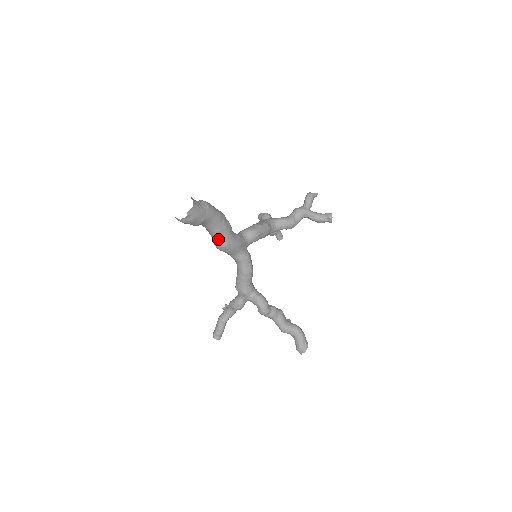
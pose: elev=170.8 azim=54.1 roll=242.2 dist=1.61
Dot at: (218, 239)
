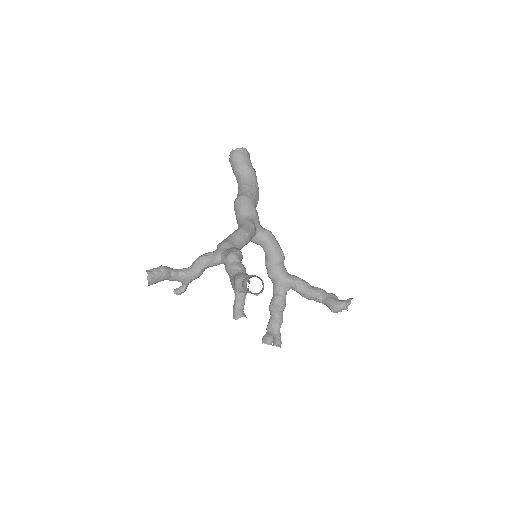
Dot at: (243, 192)
